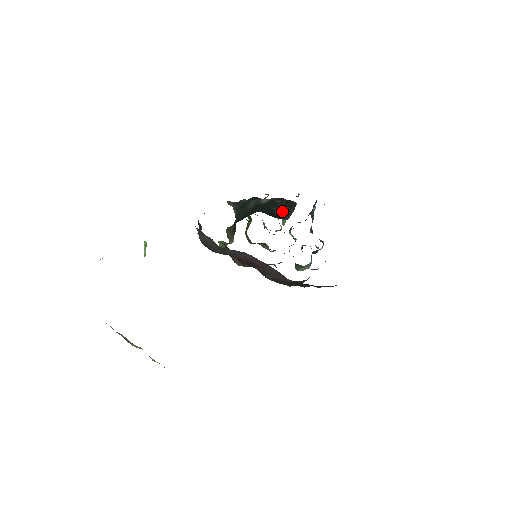
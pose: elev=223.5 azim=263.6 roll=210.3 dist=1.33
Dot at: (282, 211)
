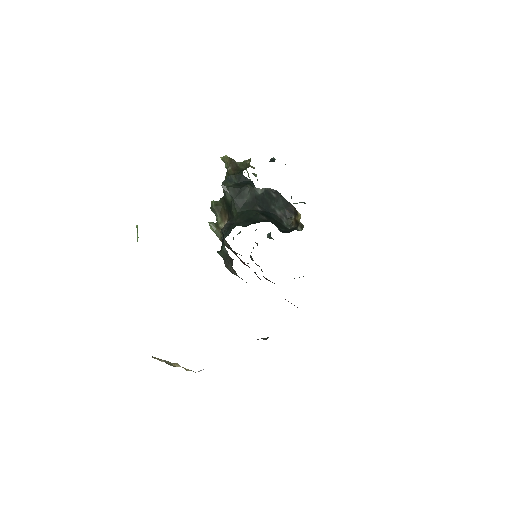
Dot at: (282, 214)
